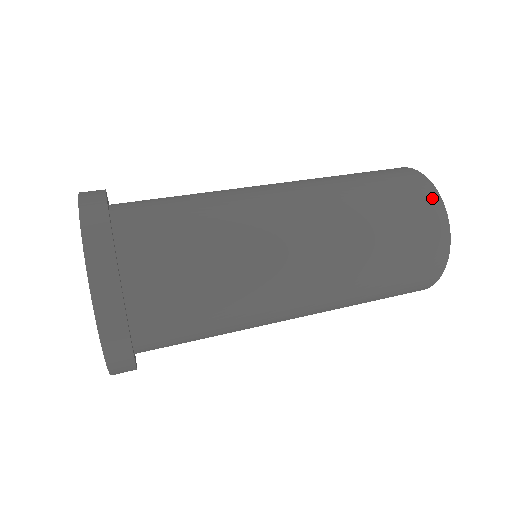
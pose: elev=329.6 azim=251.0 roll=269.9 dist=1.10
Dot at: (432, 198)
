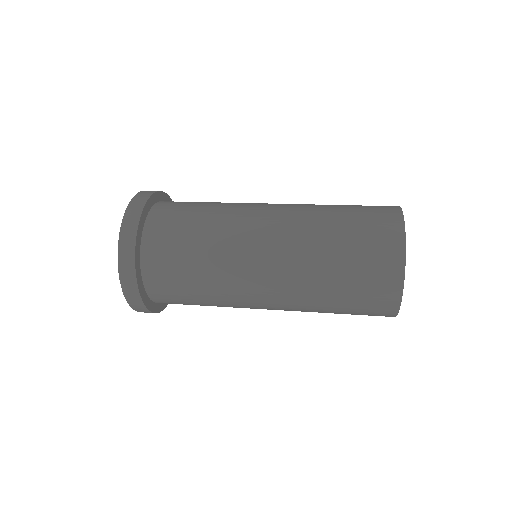
Dot at: (393, 209)
